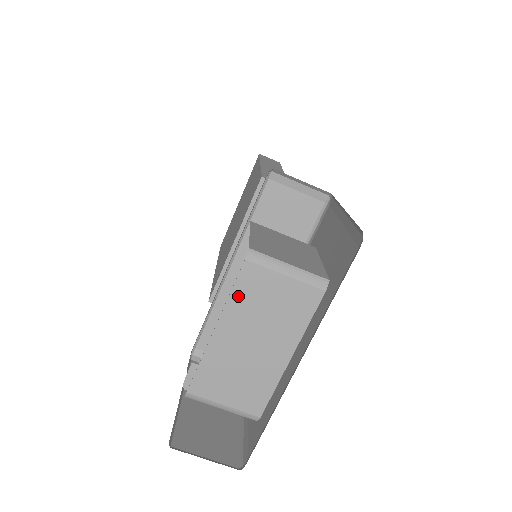
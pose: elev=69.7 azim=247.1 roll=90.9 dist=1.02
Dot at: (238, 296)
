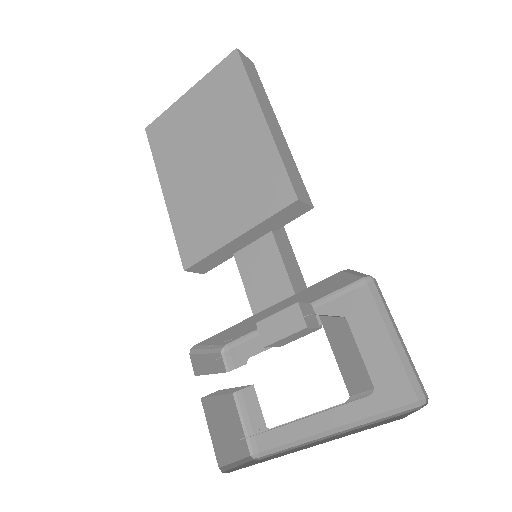
Dot at: occluded
